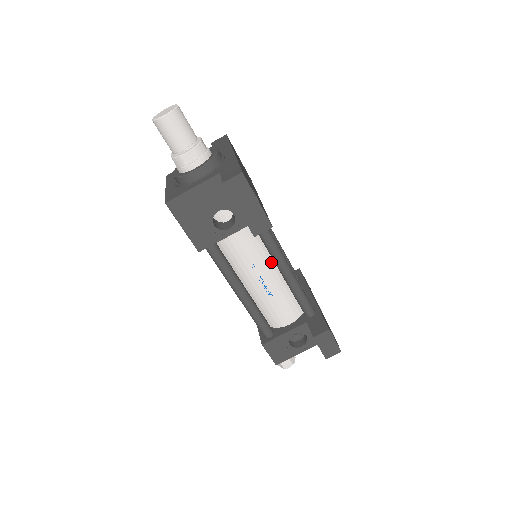
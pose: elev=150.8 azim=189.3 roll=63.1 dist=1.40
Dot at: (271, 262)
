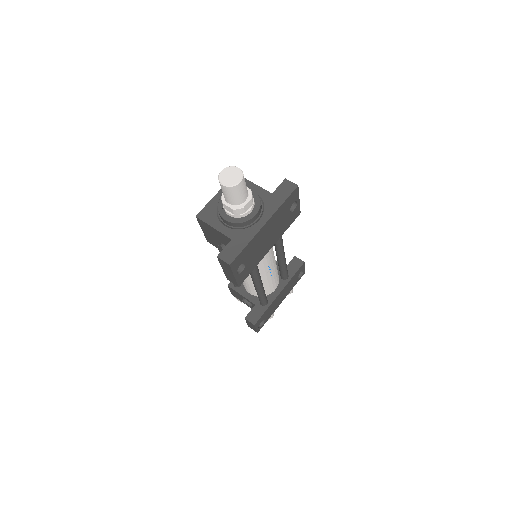
Dot at: occluded
